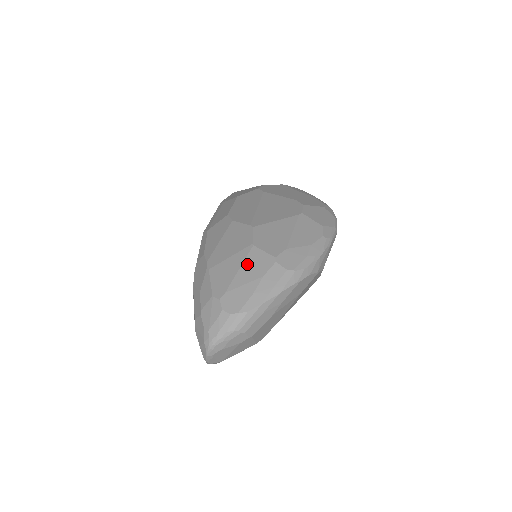
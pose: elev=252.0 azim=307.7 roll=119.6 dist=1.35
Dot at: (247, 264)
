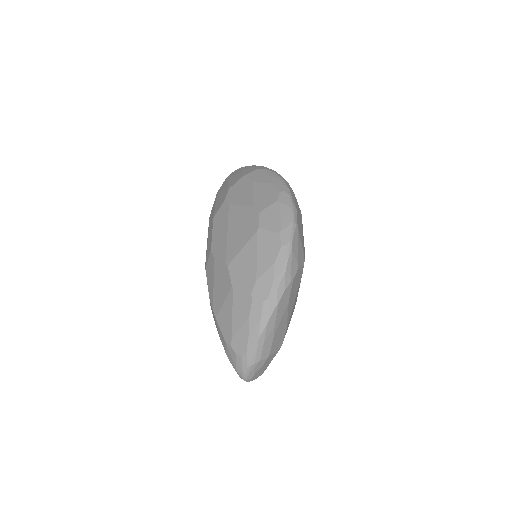
Dot at: (235, 308)
